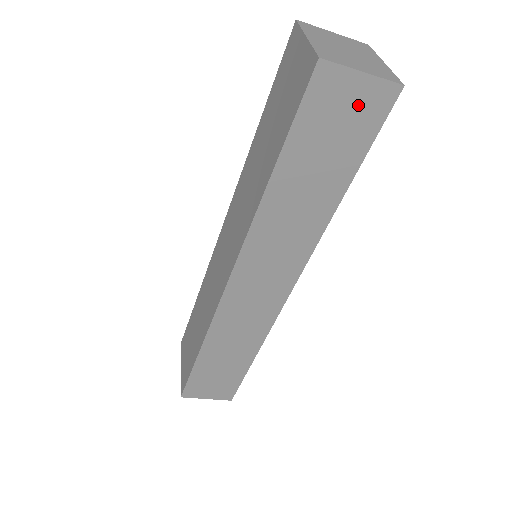
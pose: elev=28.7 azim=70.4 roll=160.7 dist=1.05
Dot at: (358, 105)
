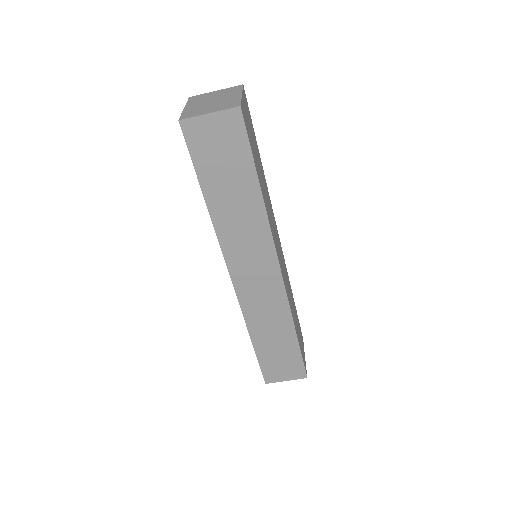
Dot at: (222, 132)
